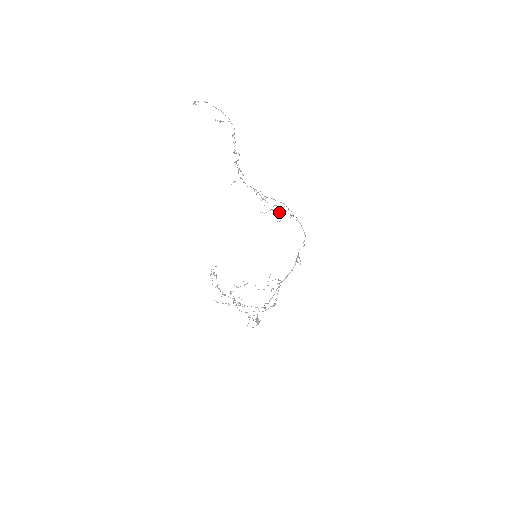
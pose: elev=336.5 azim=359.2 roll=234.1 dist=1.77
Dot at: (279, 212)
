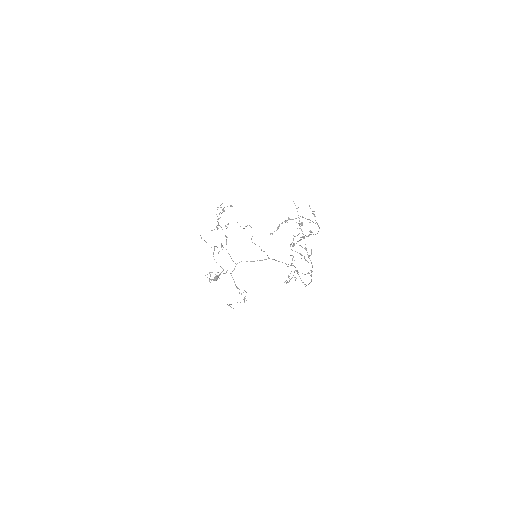
Dot at: (306, 260)
